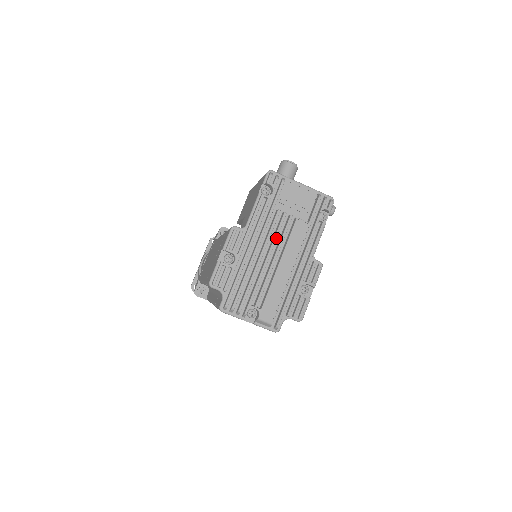
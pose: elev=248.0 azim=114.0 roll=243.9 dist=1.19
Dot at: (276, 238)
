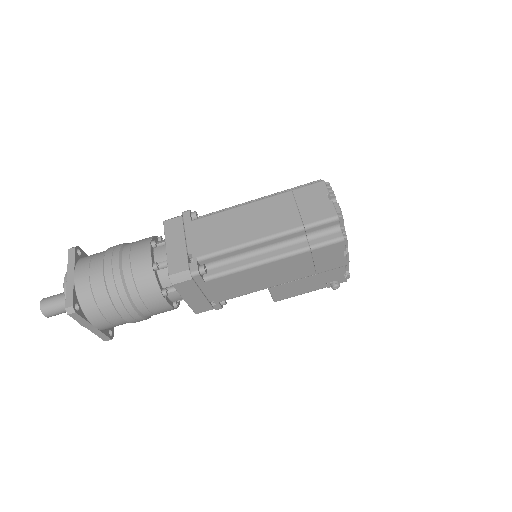
Dot at: occluded
